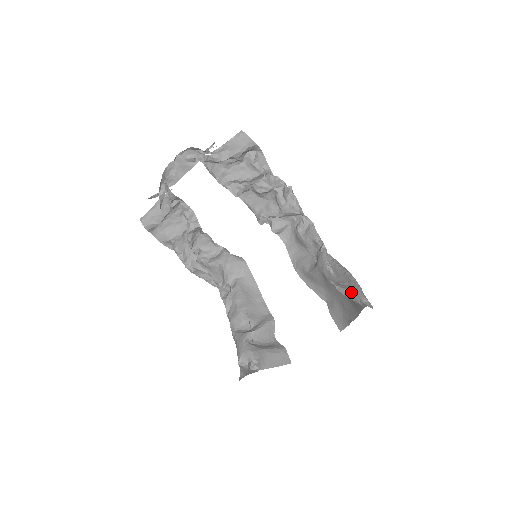
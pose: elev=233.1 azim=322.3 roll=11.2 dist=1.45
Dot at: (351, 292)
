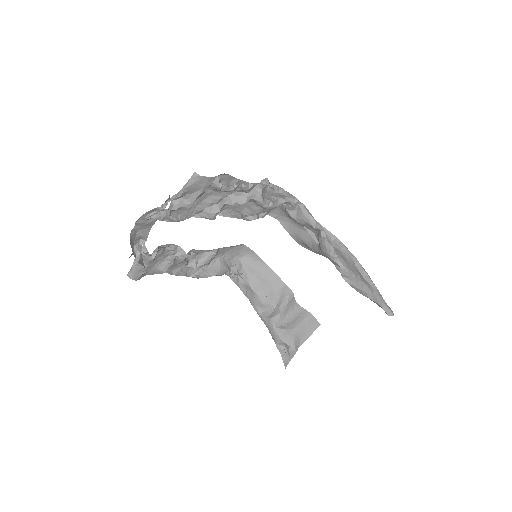
Dot at: (367, 295)
